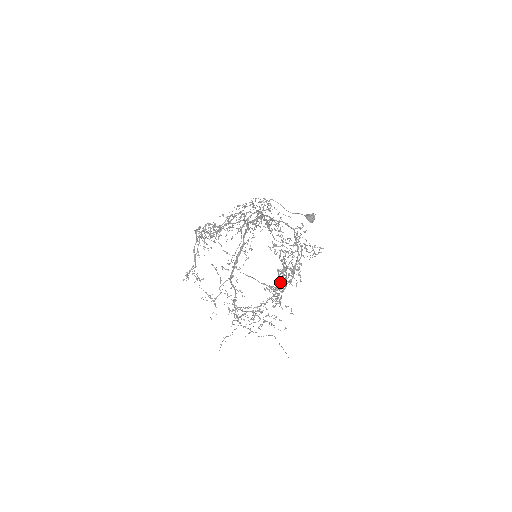
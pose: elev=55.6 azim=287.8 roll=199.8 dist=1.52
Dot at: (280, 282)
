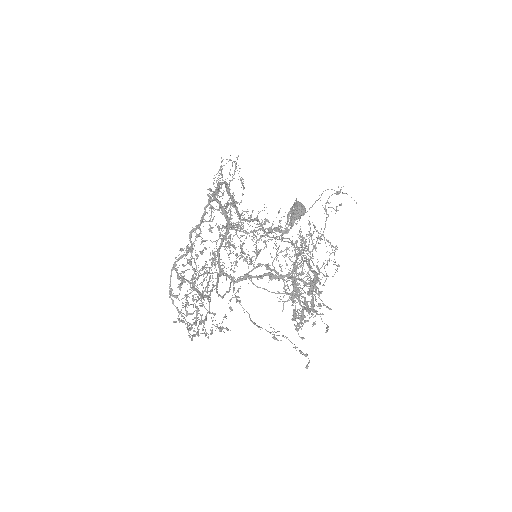
Dot at: occluded
